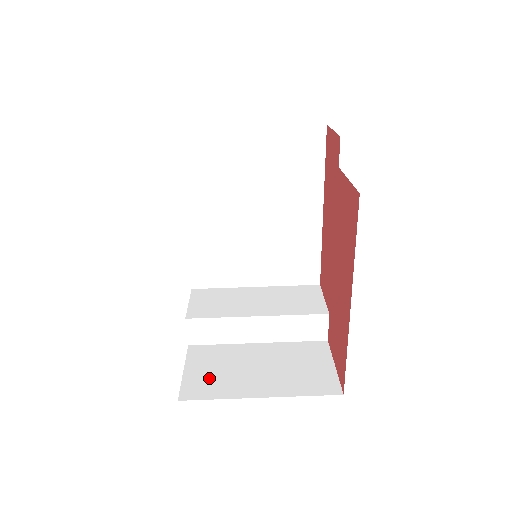
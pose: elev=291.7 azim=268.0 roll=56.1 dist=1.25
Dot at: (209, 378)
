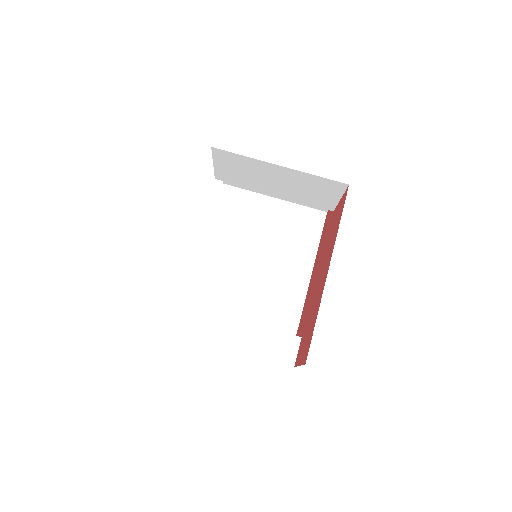
Dot at: occluded
